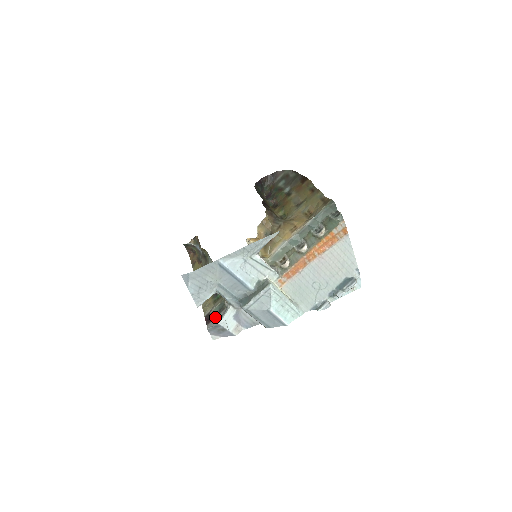
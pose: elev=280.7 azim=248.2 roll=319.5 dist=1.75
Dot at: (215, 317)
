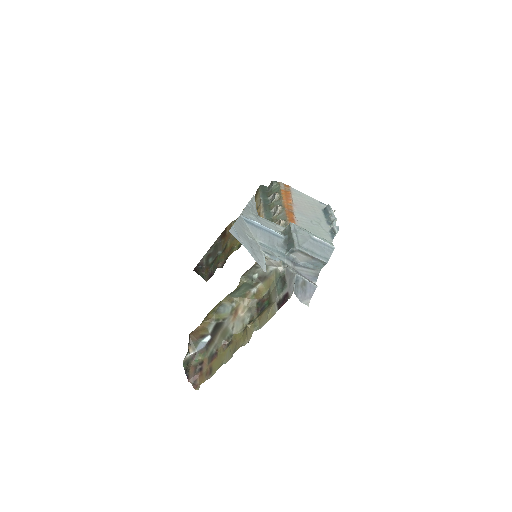
Dot at: (286, 288)
